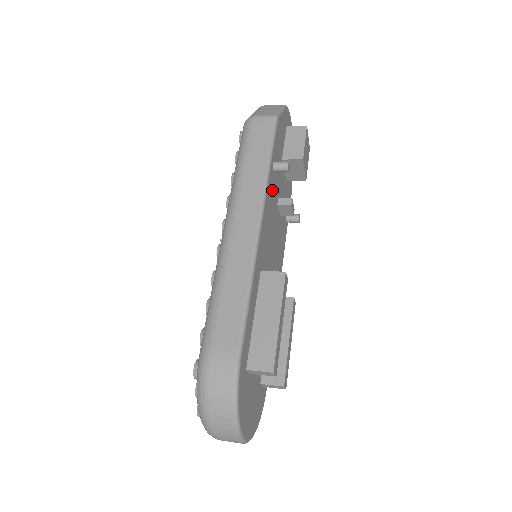
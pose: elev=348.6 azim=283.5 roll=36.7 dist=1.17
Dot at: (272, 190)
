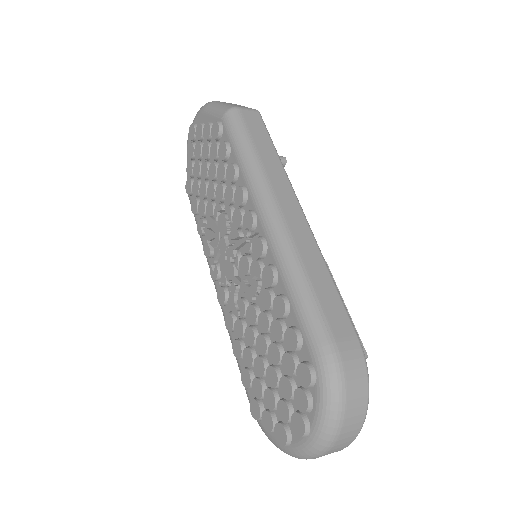
Dot at: occluded
